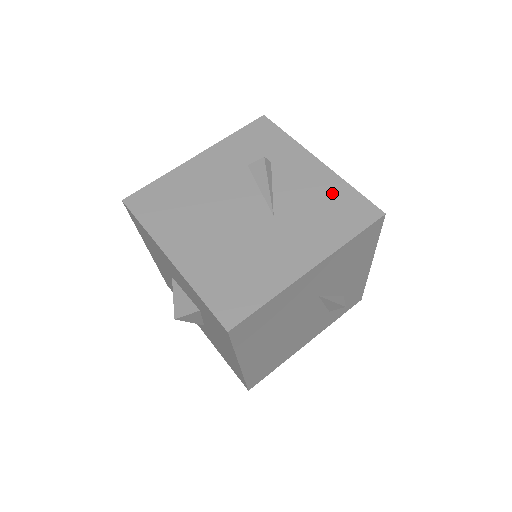
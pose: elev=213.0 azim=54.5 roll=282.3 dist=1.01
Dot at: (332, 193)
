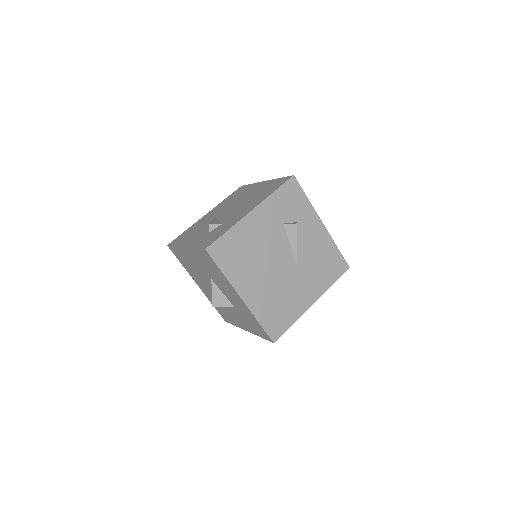
Dot at: (327, 251)
